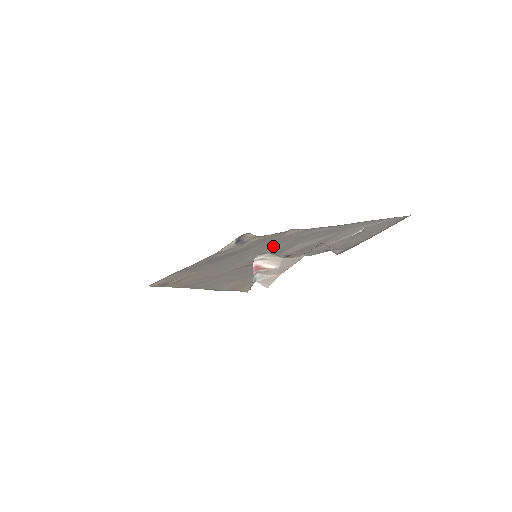
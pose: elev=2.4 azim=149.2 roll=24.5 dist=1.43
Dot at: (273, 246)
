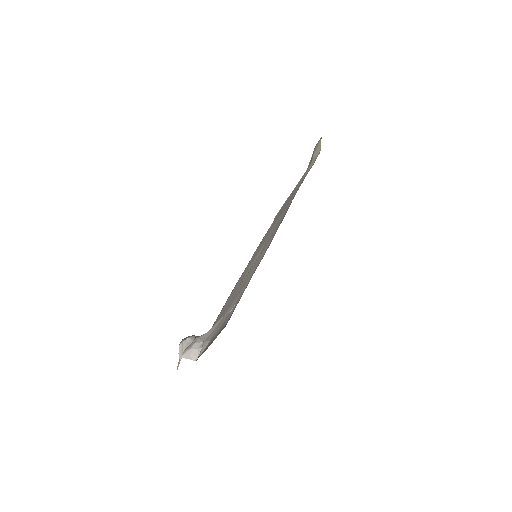
Dot at: (270, 236)
